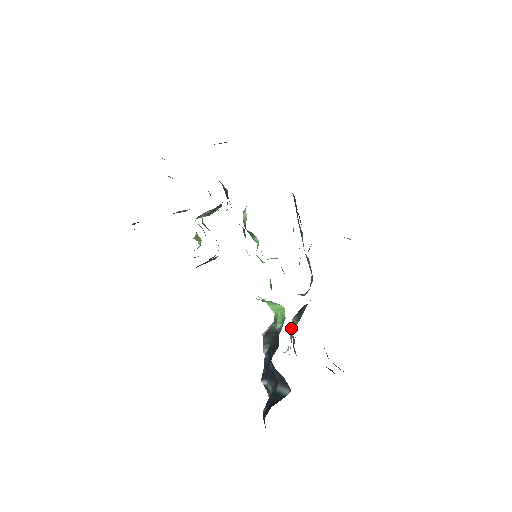
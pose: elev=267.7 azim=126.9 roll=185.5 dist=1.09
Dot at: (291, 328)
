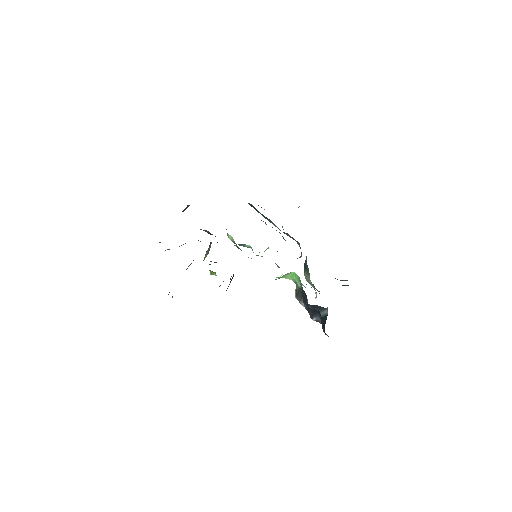
Dot at: (308, 281)
